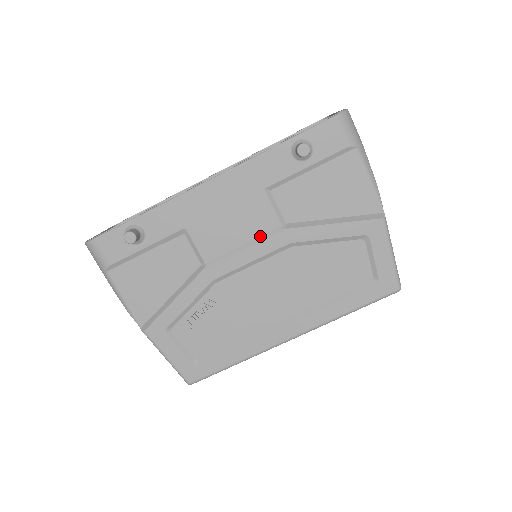
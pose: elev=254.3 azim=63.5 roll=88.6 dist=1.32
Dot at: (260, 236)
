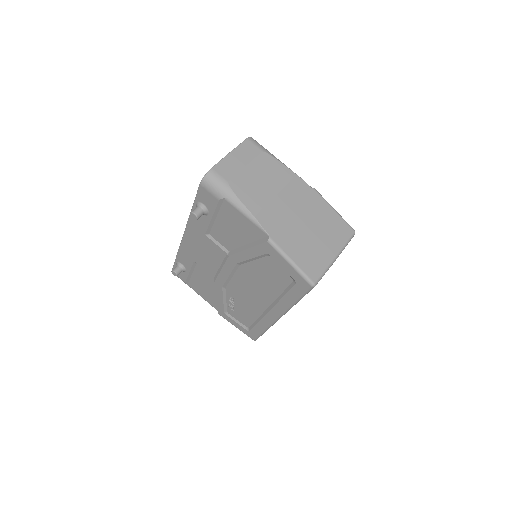
Dot at: (223, 261)
